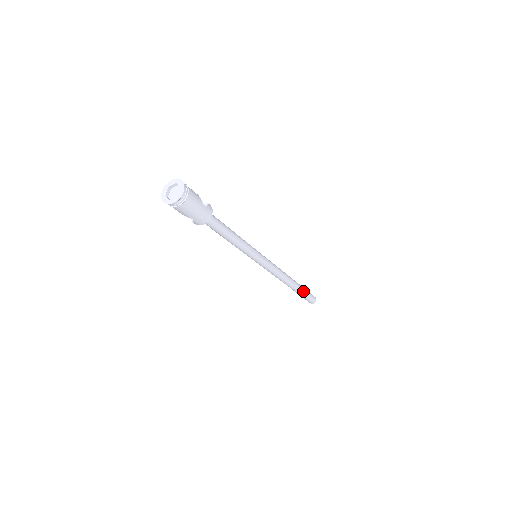
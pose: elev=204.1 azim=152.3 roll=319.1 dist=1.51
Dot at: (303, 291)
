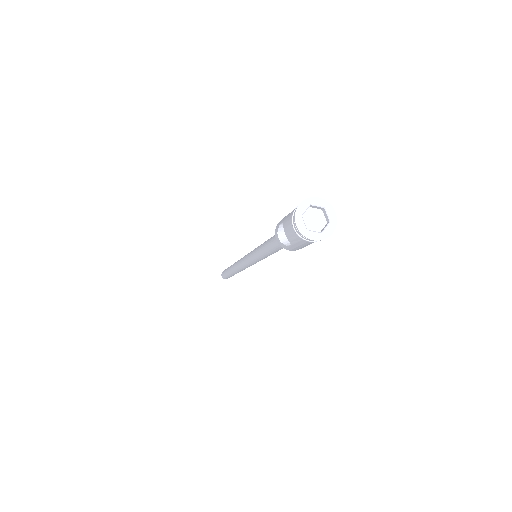
Dot at: occluded
